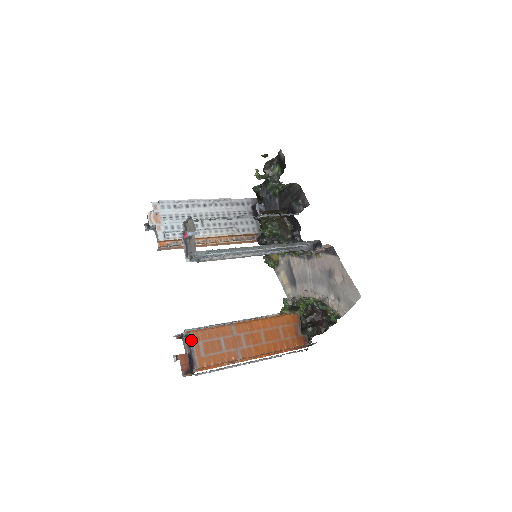
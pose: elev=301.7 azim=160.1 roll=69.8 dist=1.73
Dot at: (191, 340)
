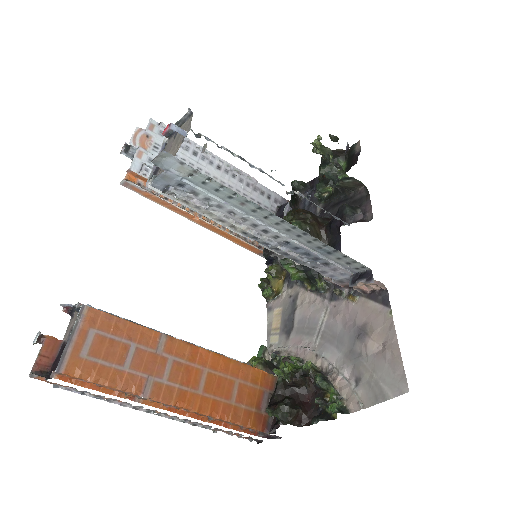
Dot at: (79, 318)
